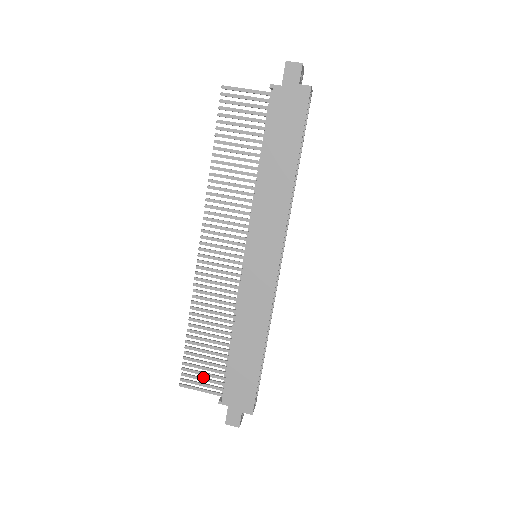
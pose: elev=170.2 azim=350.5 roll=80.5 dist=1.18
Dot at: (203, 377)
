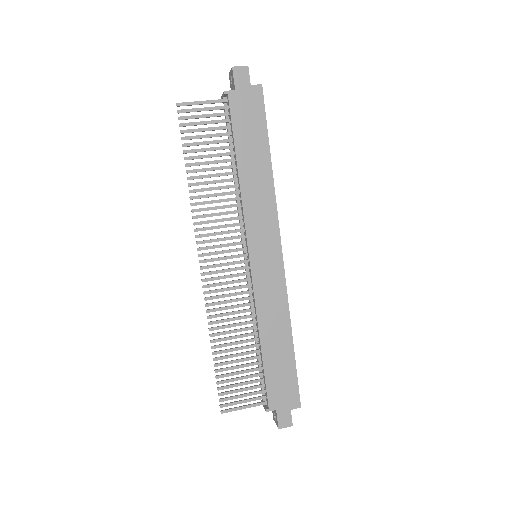
Dot at: (242, 394)
